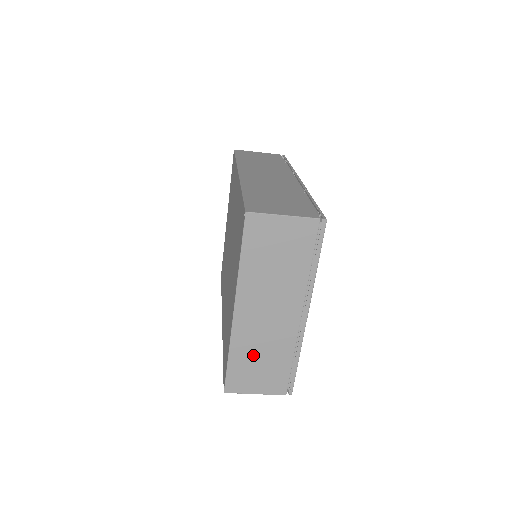
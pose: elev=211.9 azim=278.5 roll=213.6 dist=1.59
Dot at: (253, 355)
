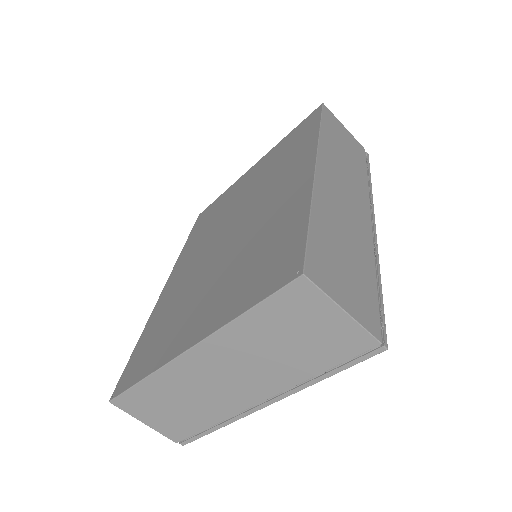
Dot at: (172, 396)
